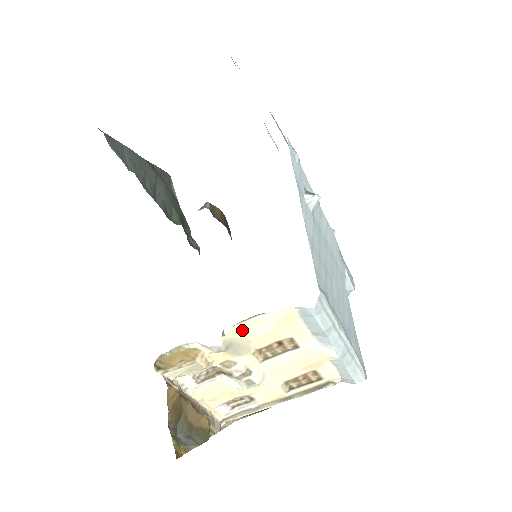
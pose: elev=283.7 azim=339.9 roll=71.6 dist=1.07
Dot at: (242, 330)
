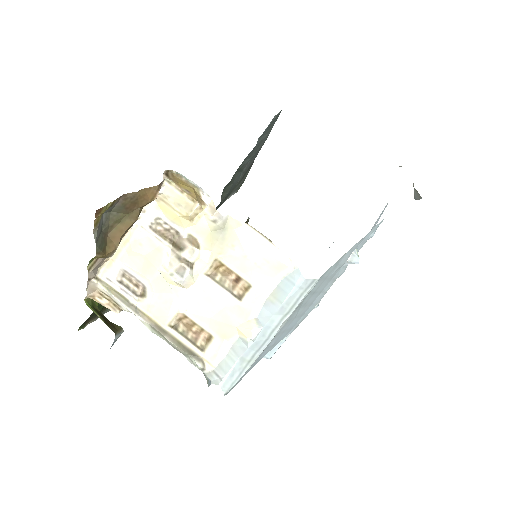
Dot at: (244, 233)
